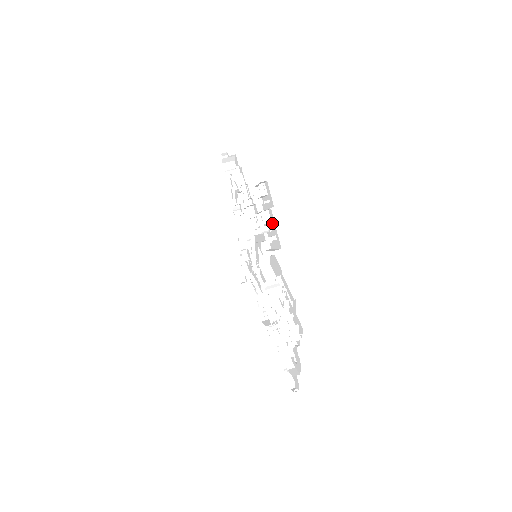
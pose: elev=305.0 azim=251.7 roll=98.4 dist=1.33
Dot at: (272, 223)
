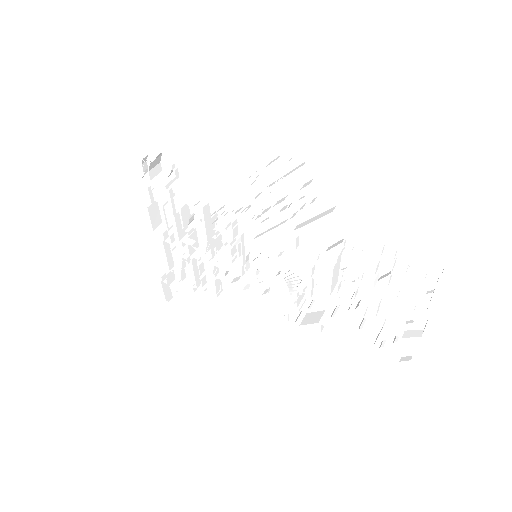
Dot at: (296, 189)
